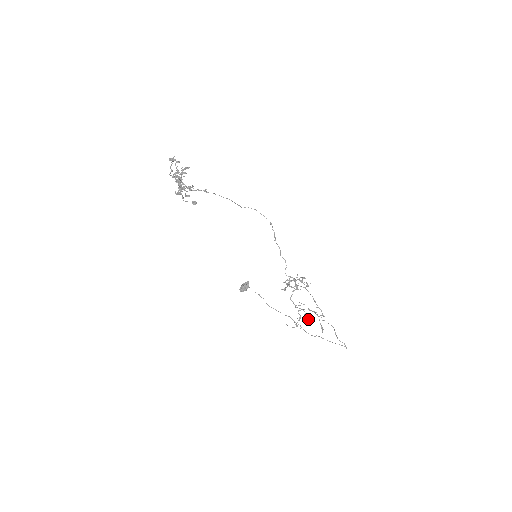
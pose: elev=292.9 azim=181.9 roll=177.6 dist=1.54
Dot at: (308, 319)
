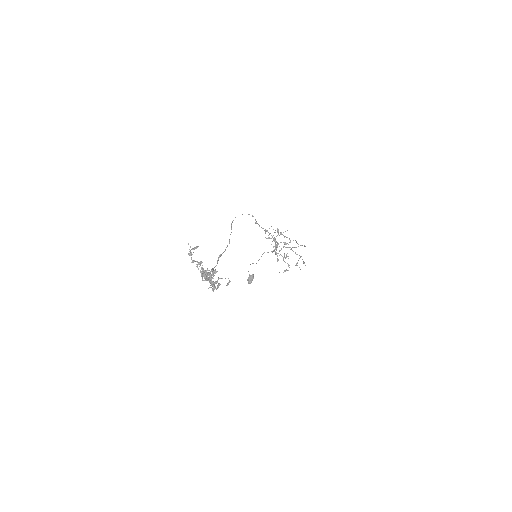
Dot at: occluded
